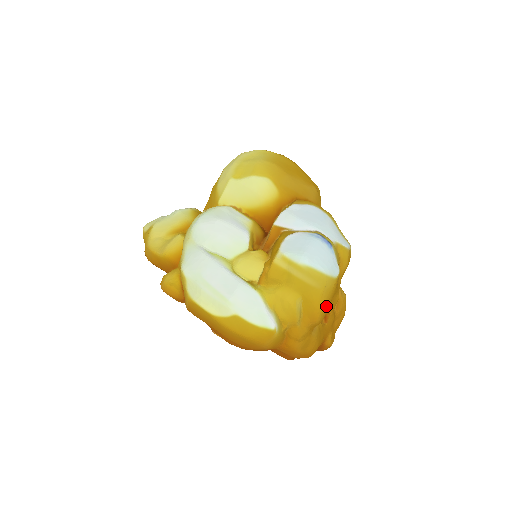
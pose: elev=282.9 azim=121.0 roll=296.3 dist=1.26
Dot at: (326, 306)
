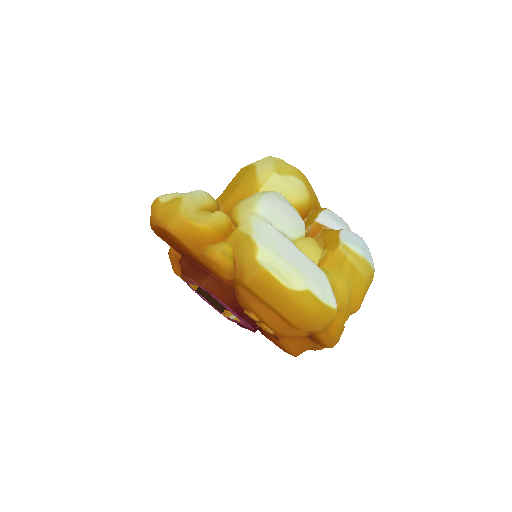
Dot at: (364, 296)
